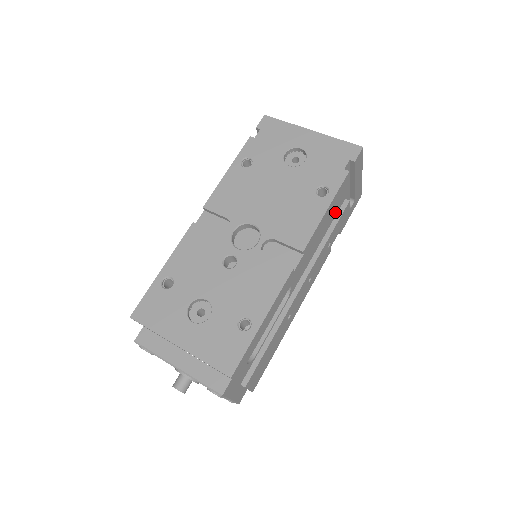
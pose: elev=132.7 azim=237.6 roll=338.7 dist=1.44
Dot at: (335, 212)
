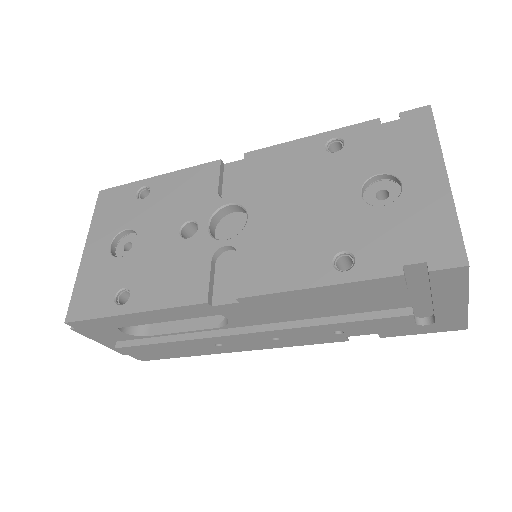
Dot at: (374, 306)
